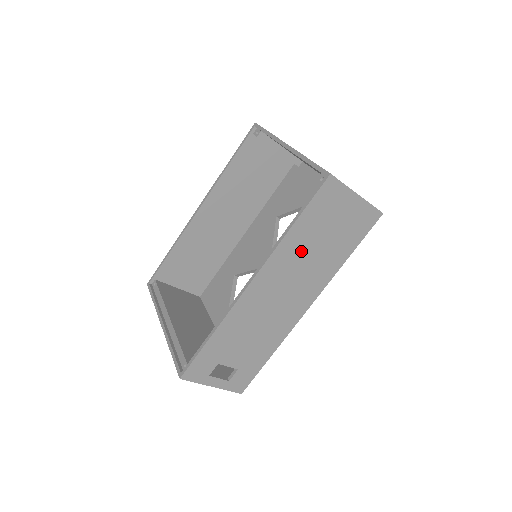
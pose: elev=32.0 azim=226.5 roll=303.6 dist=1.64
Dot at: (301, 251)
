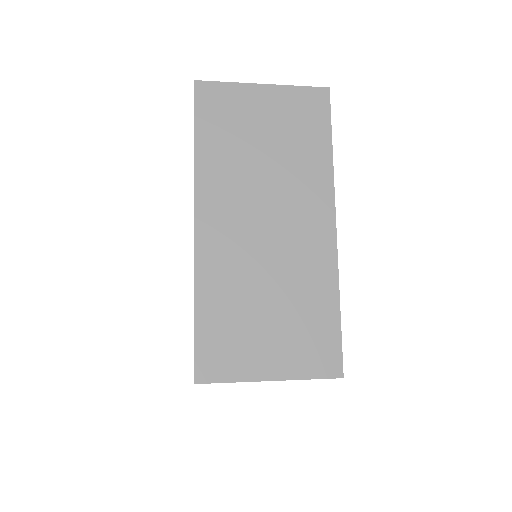
Dot at: occluded
